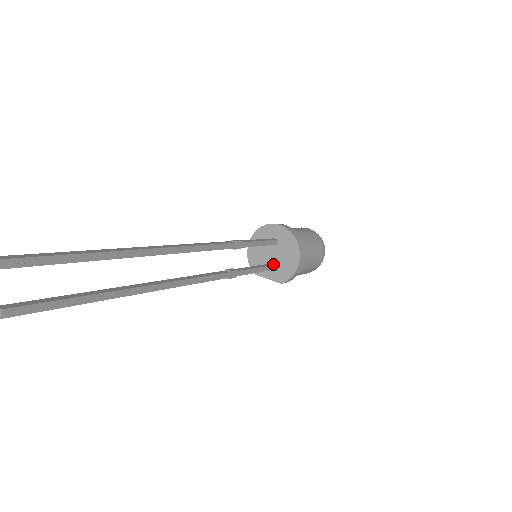
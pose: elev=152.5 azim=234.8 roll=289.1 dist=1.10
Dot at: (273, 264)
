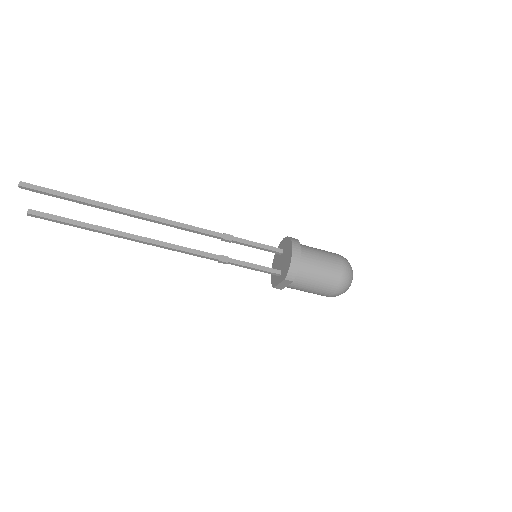
Dot at: (281, 269)
